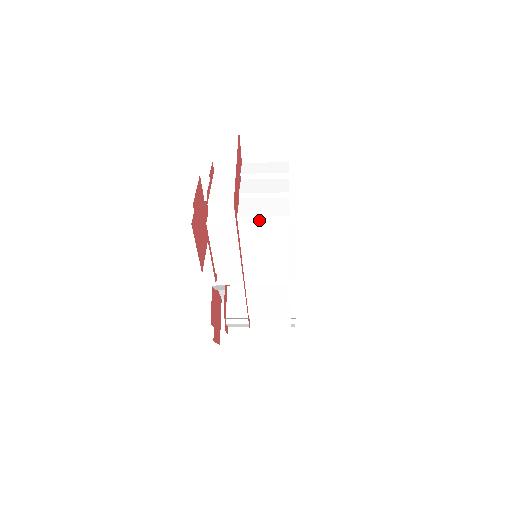
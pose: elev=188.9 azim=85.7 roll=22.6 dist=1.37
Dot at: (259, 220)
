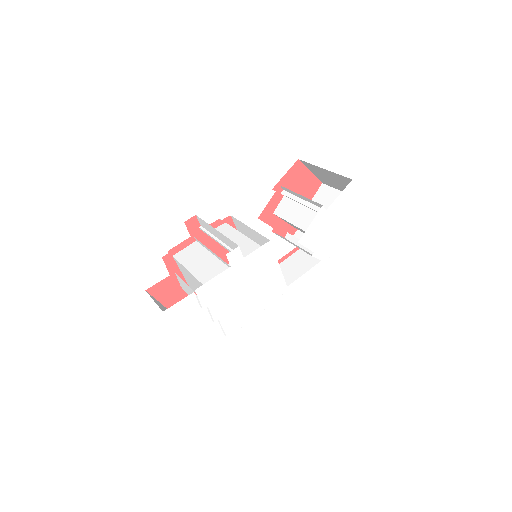
Dot at: occluded
